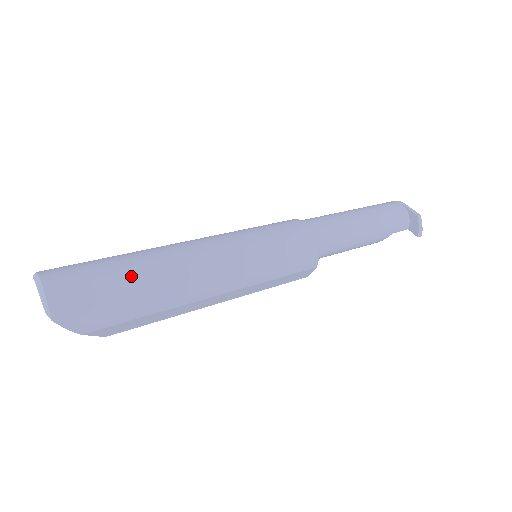
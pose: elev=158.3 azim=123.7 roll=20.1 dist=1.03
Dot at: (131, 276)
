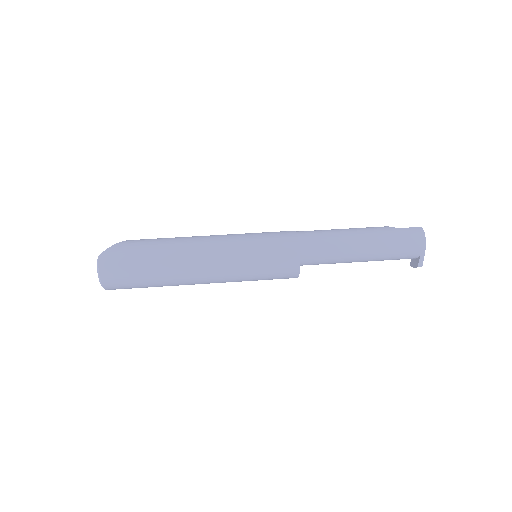
Dot at: (153, 284)
